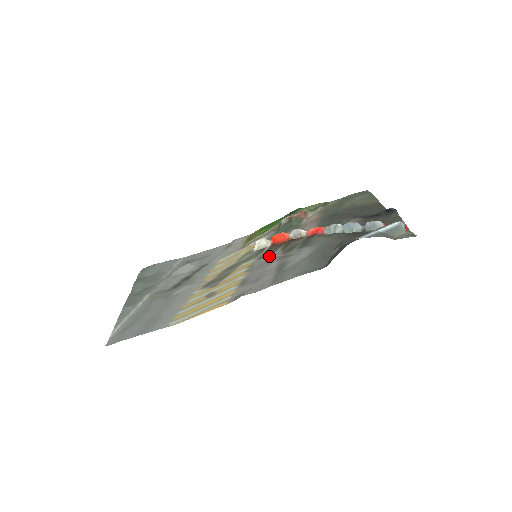
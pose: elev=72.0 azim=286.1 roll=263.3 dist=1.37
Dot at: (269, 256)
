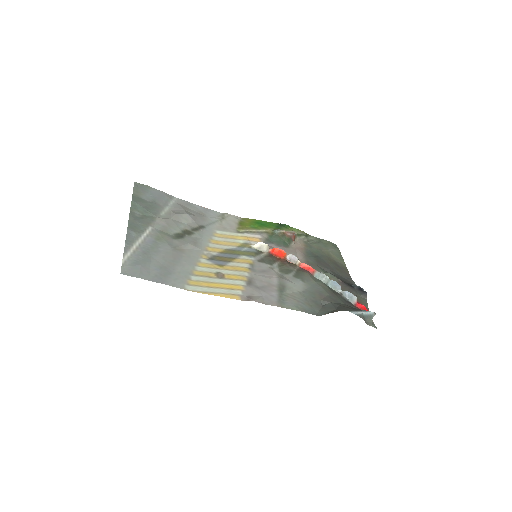
Dot at: (268, 265)
